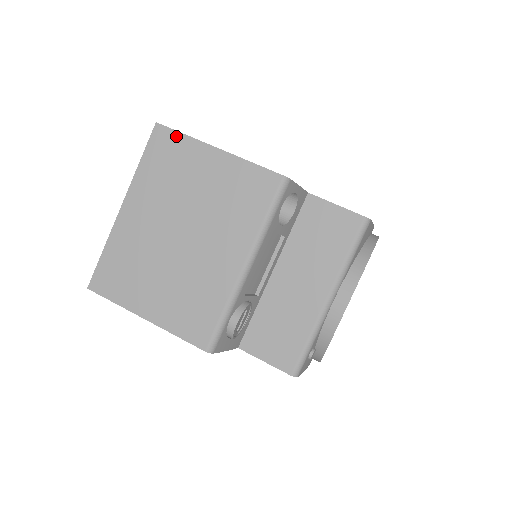
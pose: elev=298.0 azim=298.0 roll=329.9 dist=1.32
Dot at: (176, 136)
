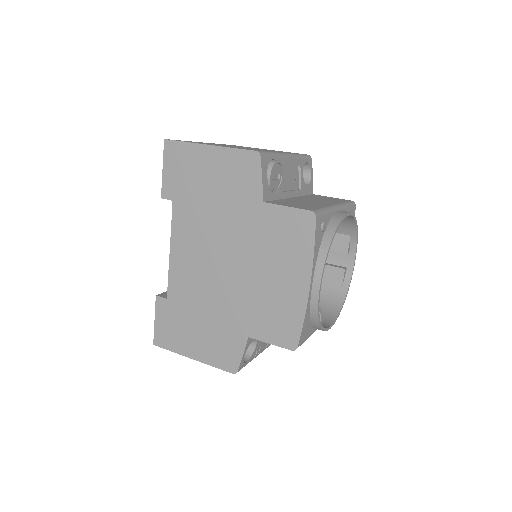
Dot at: occluded
